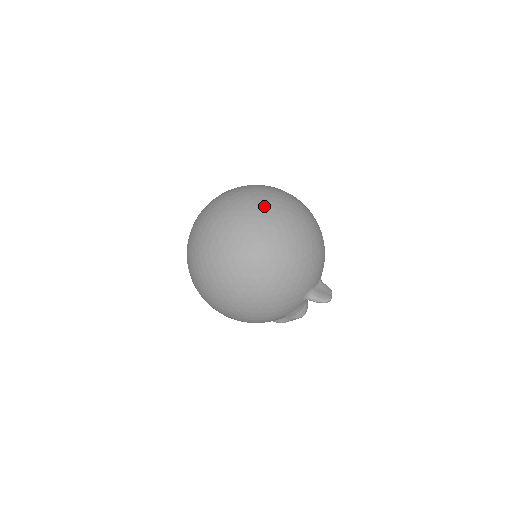
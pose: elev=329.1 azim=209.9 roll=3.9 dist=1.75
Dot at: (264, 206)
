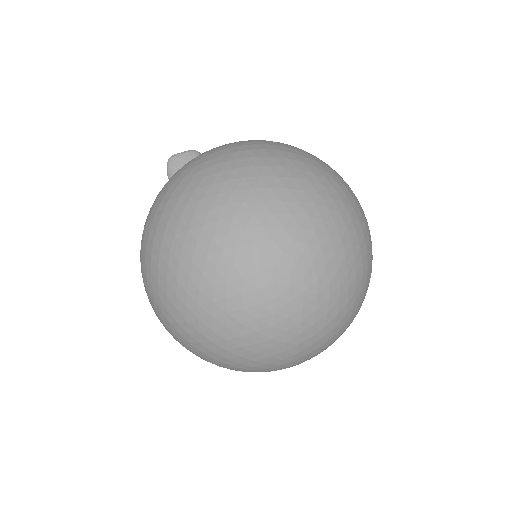
Dot at: (271, 326)
